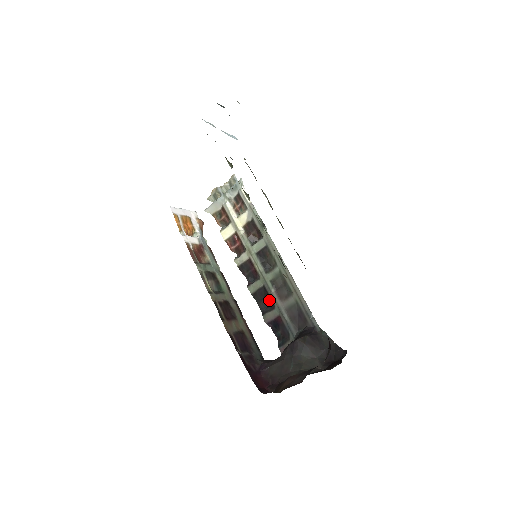
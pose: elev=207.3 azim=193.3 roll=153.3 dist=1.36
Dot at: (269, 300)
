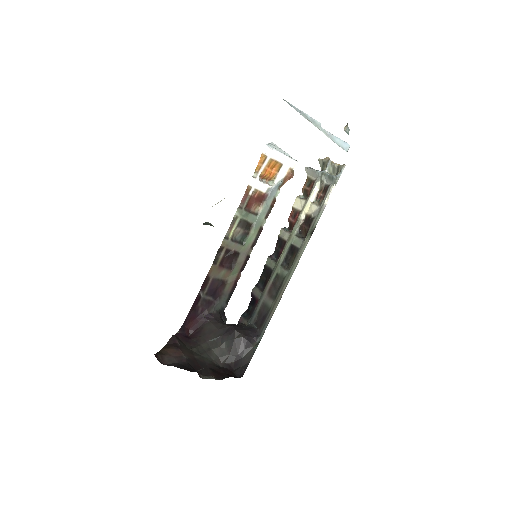
Dot at: (266, 283)
